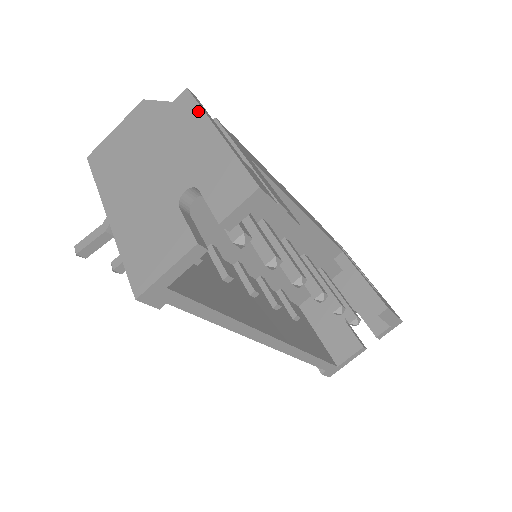
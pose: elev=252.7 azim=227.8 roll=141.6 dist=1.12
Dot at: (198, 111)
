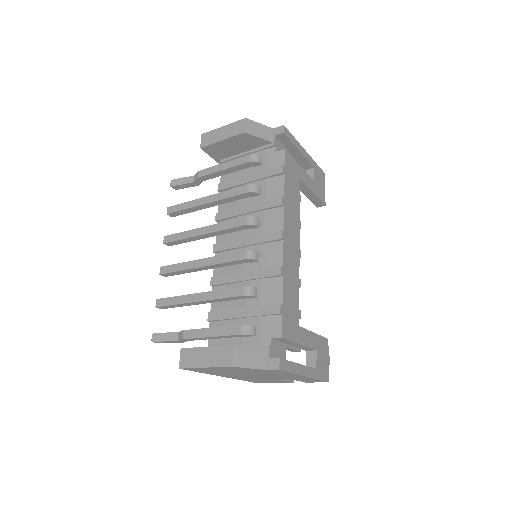
Dot at: occluded
